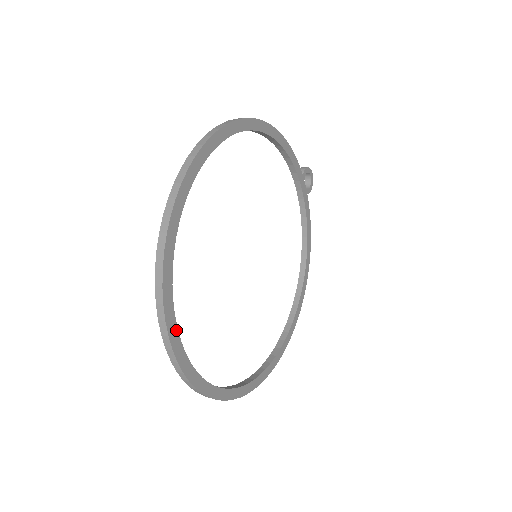
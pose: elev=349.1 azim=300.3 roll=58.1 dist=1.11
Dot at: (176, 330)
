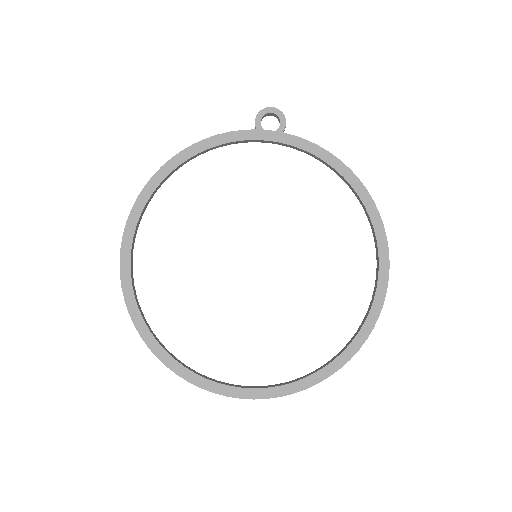
Dot at: (205, 380)
